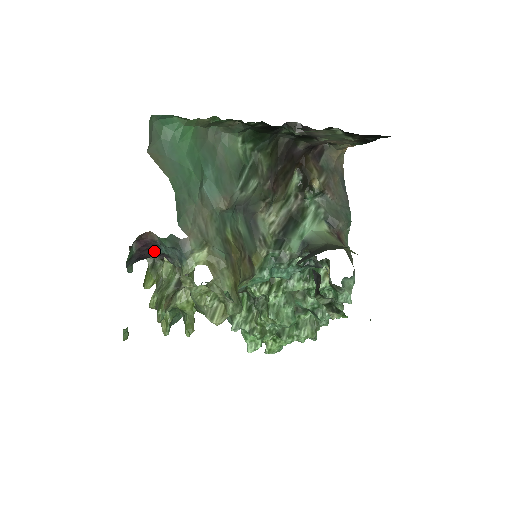
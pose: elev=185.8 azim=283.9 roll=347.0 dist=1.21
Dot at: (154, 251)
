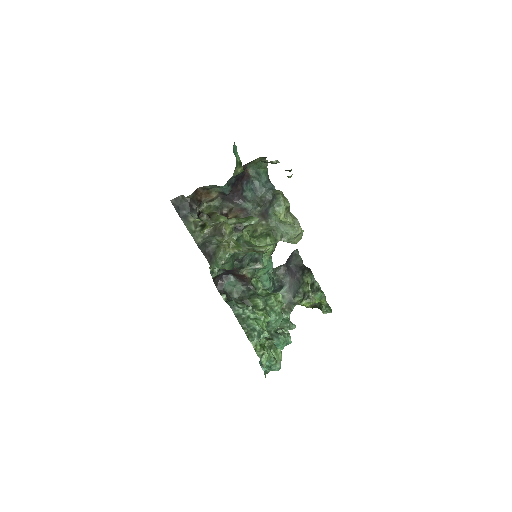
Dot at: (243, 185)
